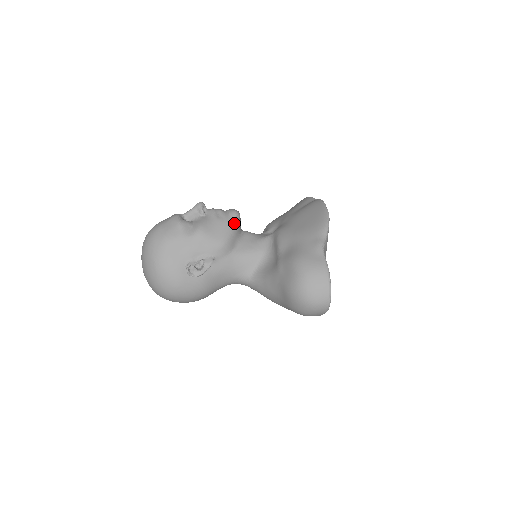
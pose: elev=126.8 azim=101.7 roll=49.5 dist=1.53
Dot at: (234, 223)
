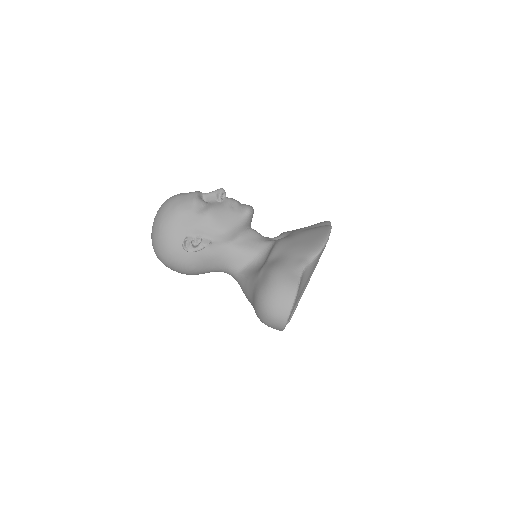
Dot at: (243, 218)
